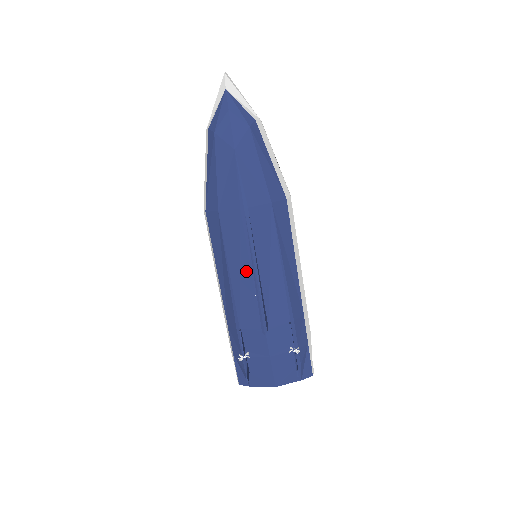
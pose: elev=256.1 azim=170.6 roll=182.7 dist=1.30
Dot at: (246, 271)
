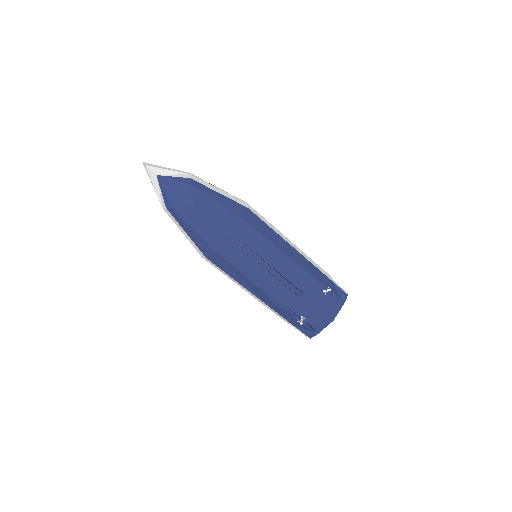
Dot at: (262, 271)
